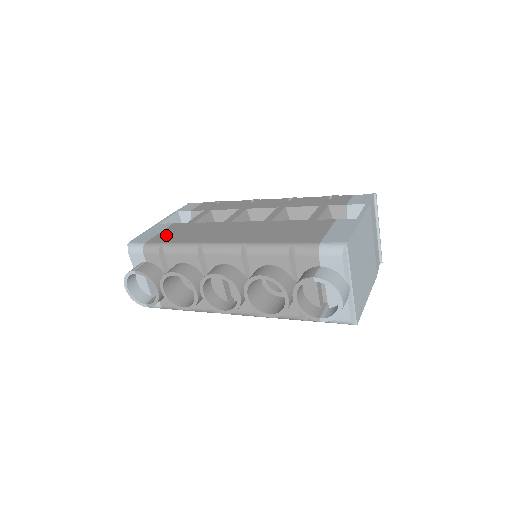
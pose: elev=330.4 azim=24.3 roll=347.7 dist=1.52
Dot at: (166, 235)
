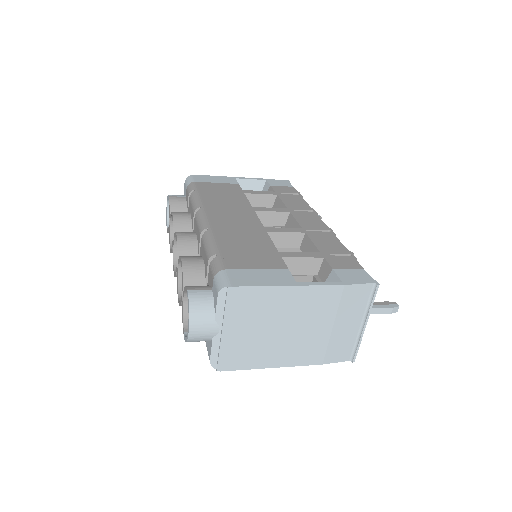
Dot at: (212, 186)
